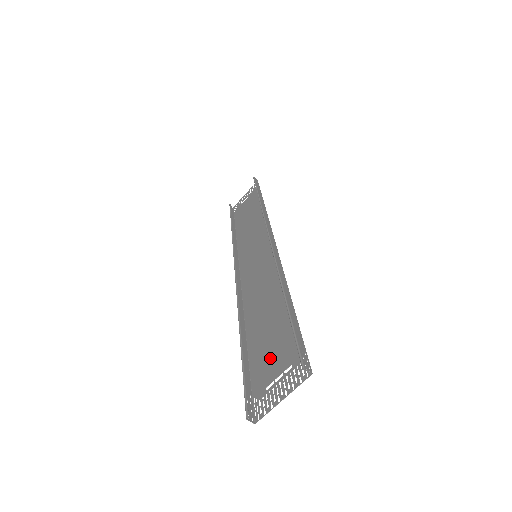
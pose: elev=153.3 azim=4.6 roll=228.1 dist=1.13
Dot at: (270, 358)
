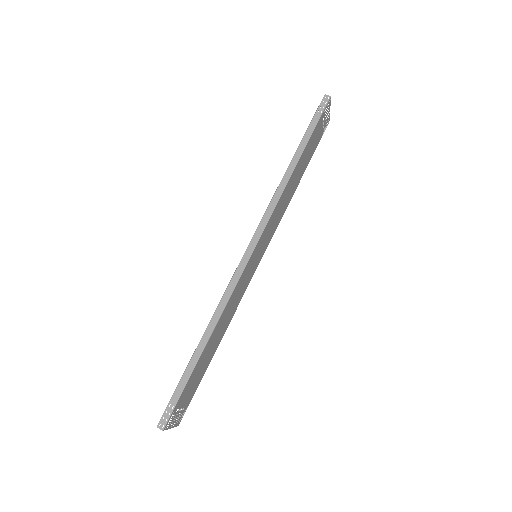
Dot at: (192, 388)
